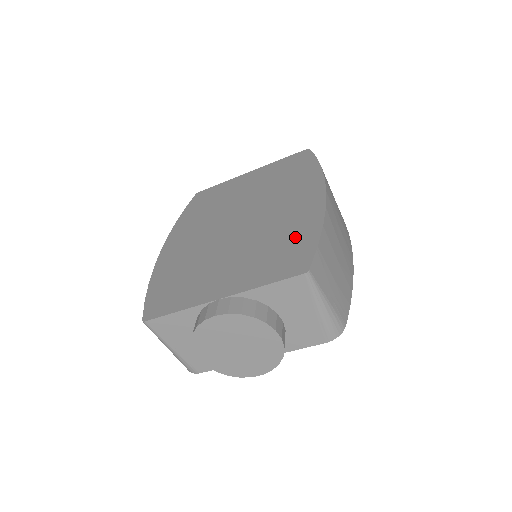
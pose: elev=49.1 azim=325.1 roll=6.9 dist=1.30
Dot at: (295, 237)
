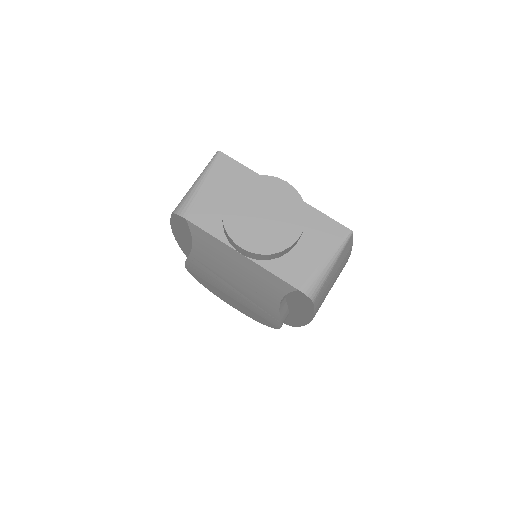
Dot at: occluded
